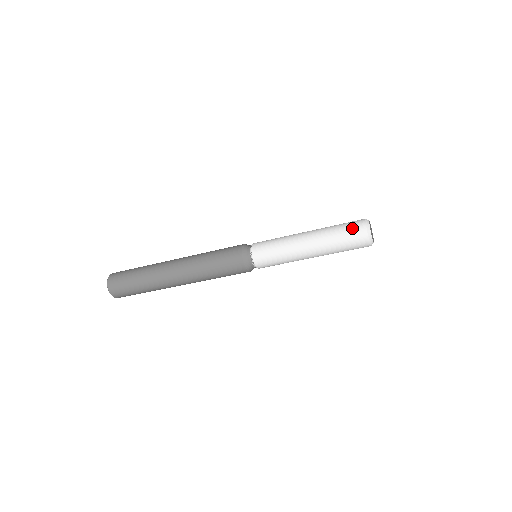
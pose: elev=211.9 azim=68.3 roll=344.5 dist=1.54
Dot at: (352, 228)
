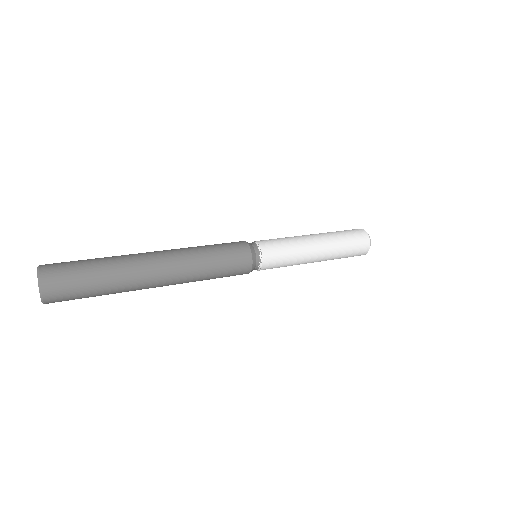
Dot at: (357, 254)
